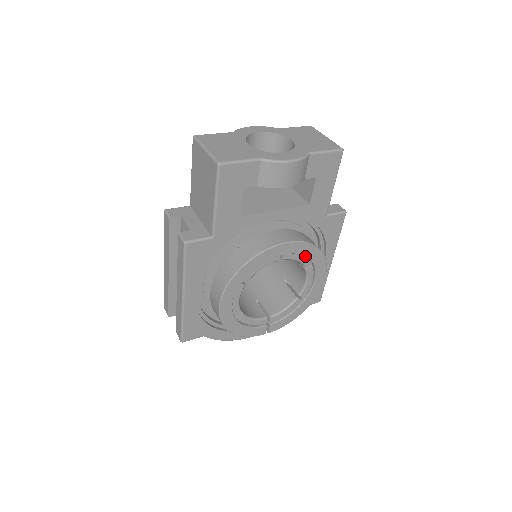
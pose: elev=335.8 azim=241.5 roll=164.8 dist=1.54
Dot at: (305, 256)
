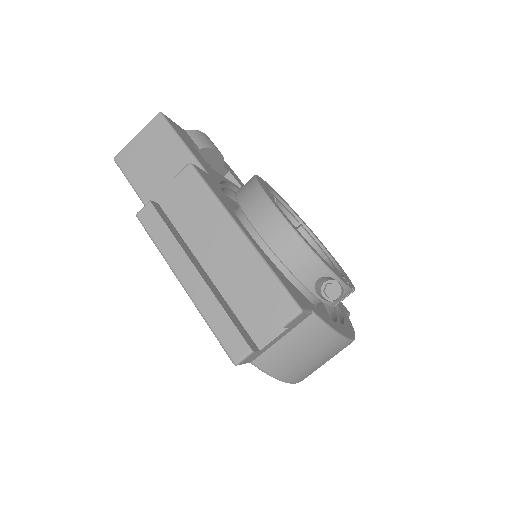
Dot at: (287, 206)
